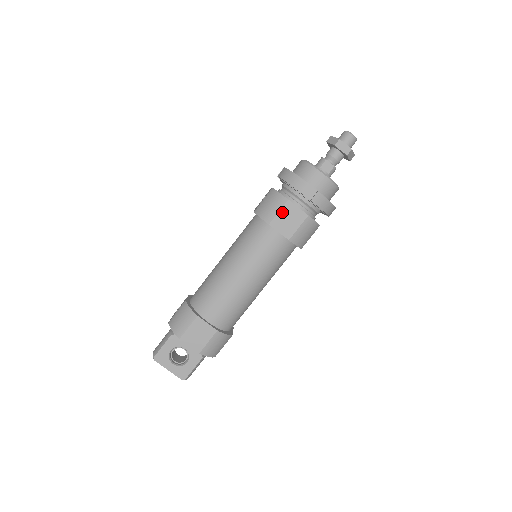
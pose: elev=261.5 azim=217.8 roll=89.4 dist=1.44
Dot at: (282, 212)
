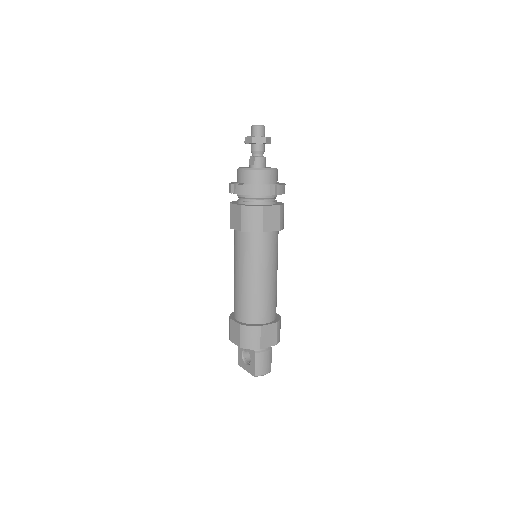
Dot at: (231, 214)
